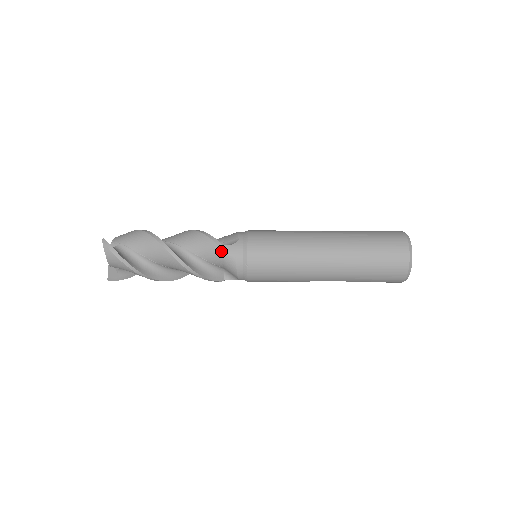
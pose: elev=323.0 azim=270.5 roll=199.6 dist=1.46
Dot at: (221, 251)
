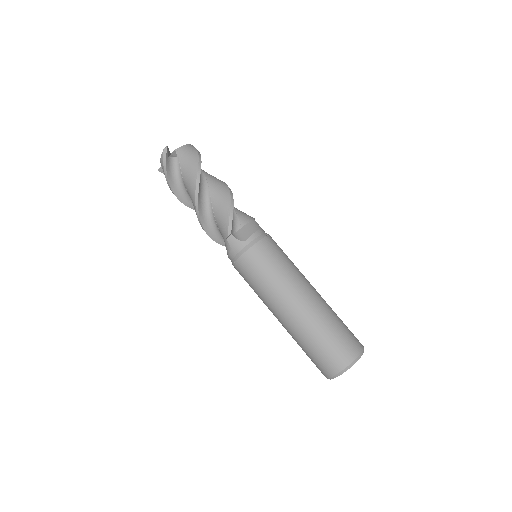
Dot at: (227, 237)
